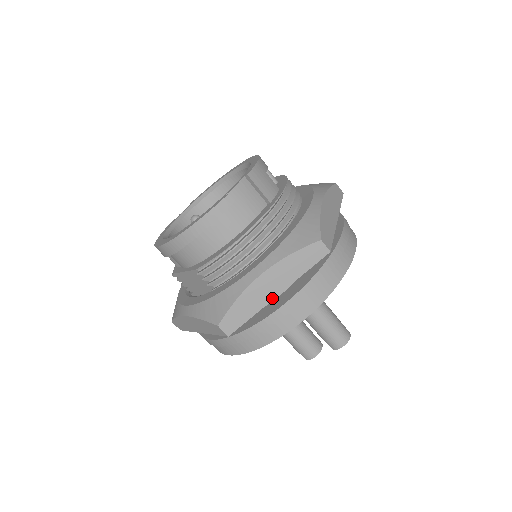
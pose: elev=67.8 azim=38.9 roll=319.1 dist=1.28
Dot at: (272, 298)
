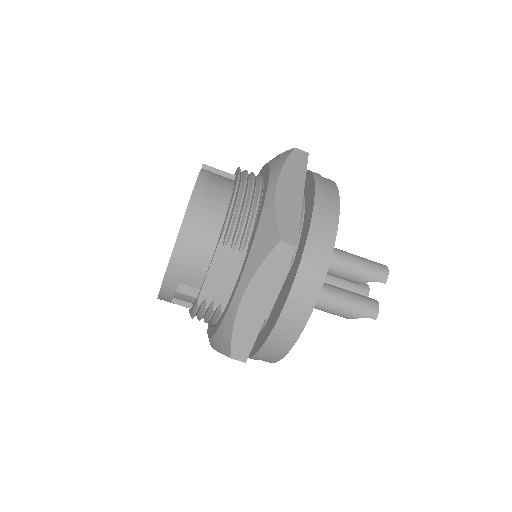
Dot at: (301, 200)
